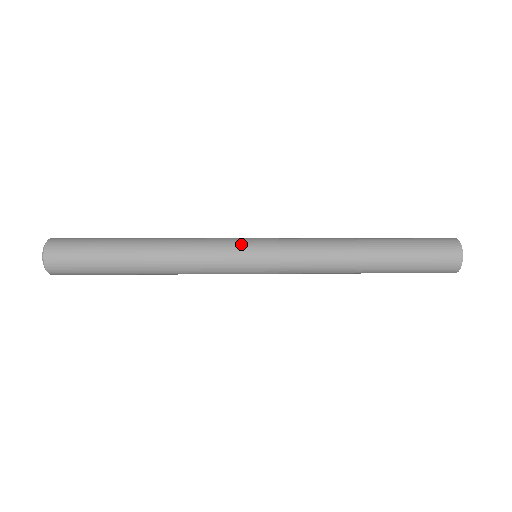
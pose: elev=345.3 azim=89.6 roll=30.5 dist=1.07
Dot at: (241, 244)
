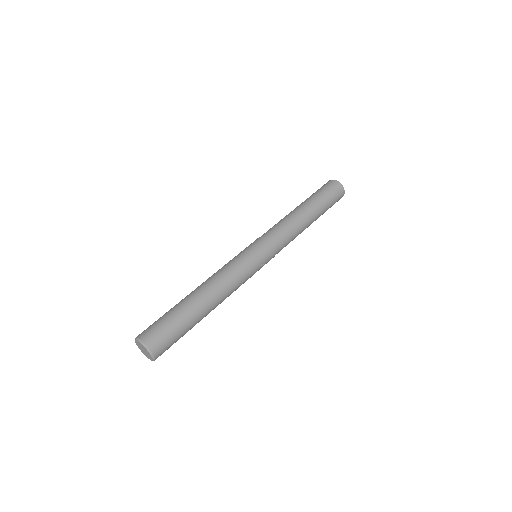
Dot at: (259, 267)
